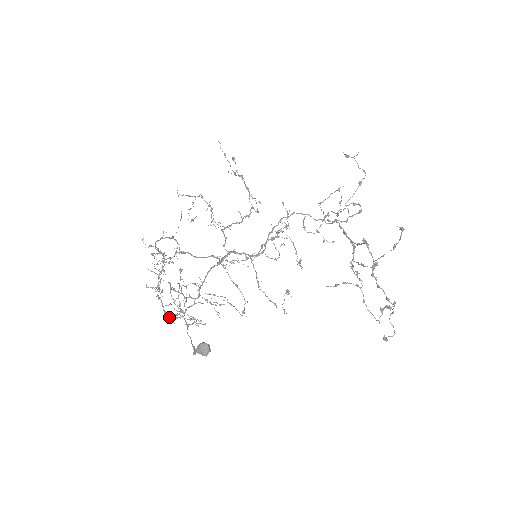
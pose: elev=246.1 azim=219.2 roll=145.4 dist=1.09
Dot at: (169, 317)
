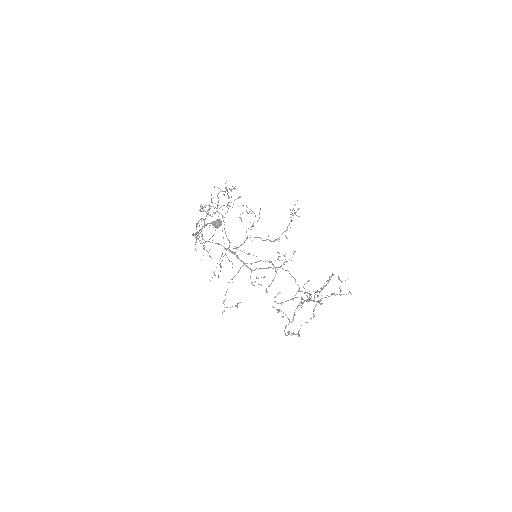
Dot at: (203, 211)
